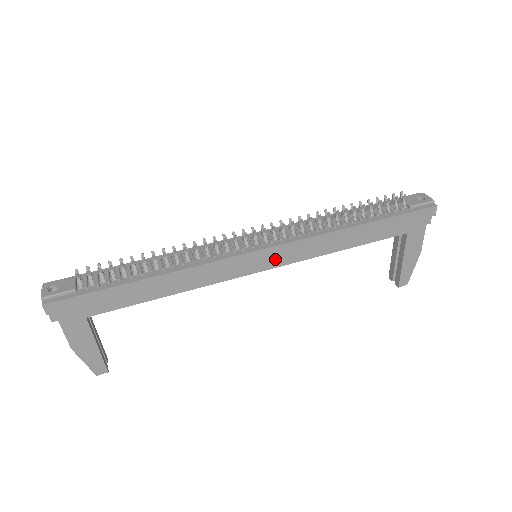
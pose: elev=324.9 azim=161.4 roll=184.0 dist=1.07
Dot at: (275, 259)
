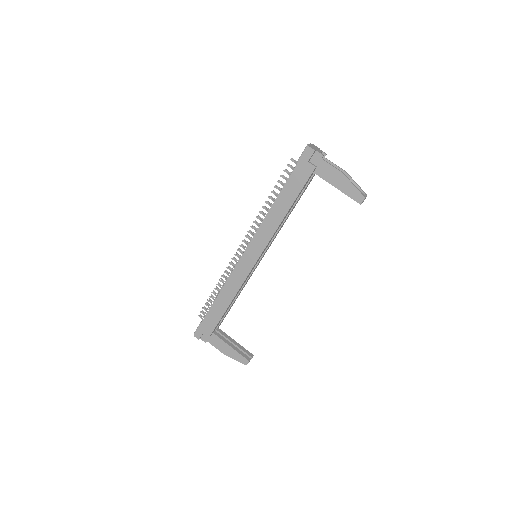
Dot at: (256, 251)
